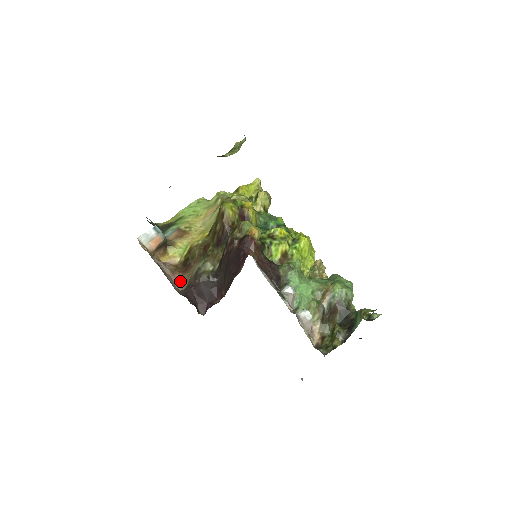
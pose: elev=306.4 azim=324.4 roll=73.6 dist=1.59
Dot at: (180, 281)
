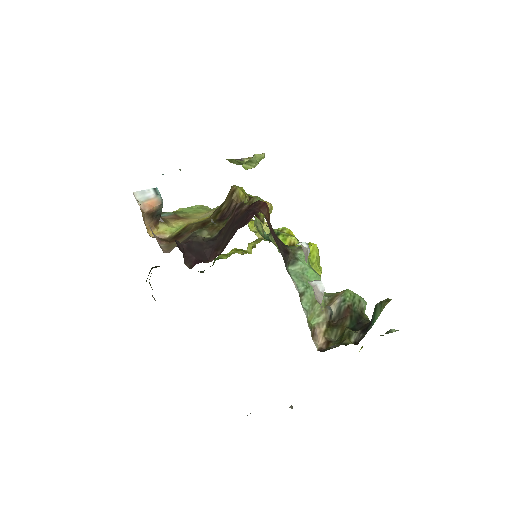
Dot at: (166, 247)
